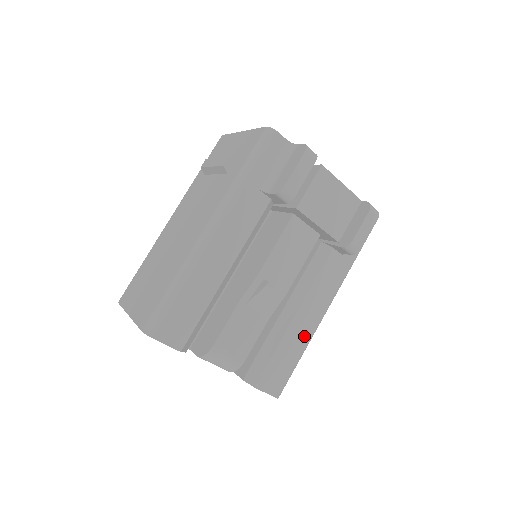
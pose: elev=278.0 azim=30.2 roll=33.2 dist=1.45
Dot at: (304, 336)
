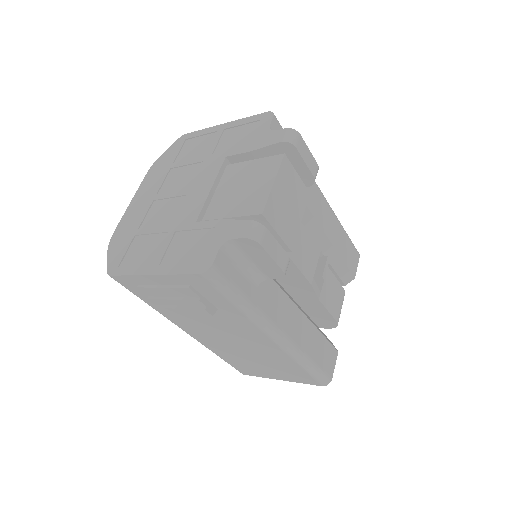
Dot at: (336, 226)
